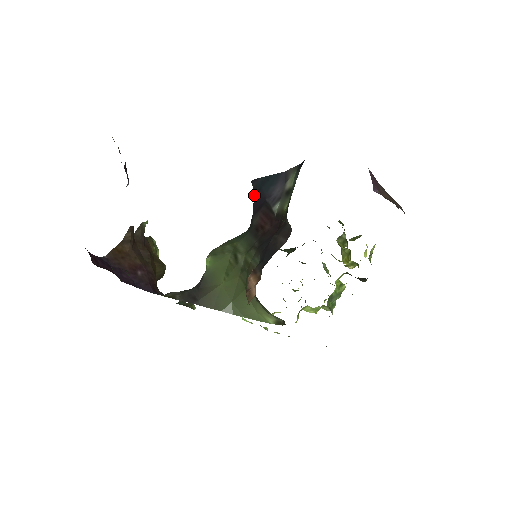
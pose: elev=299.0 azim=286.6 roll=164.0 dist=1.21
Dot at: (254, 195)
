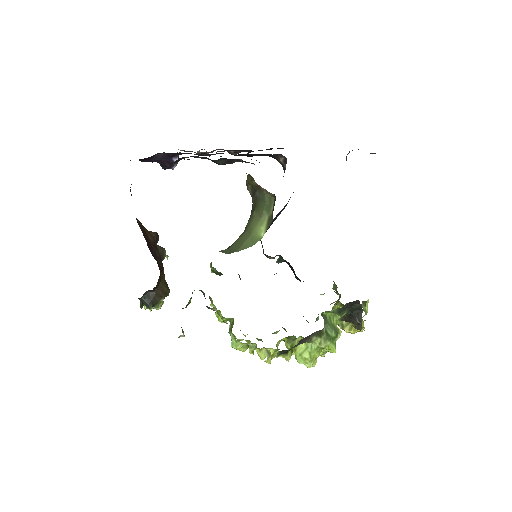
Dot at: occluded
